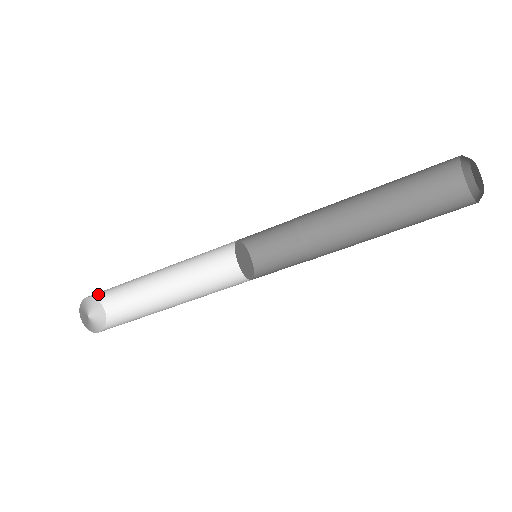
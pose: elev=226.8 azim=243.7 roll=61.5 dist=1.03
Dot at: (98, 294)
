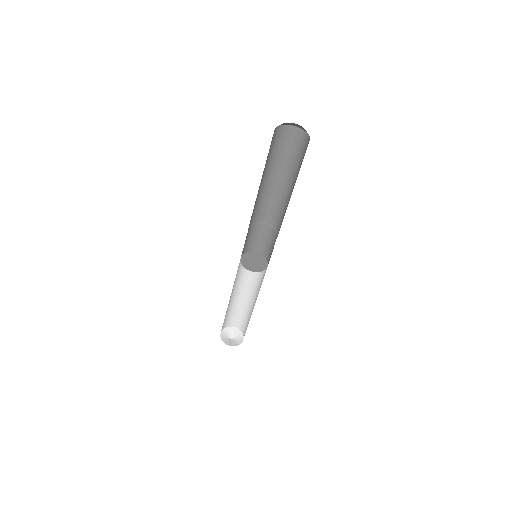
Dot at: (236, 324)
